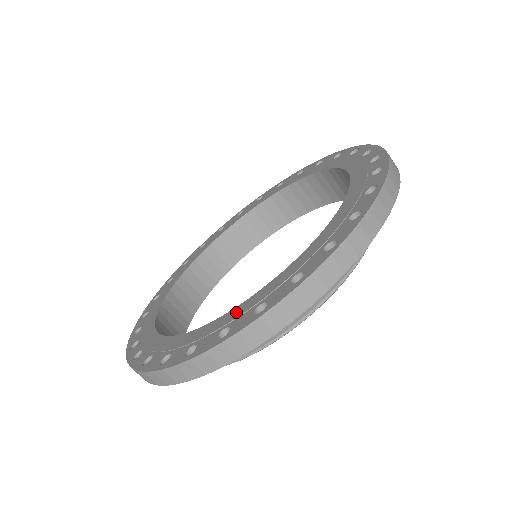
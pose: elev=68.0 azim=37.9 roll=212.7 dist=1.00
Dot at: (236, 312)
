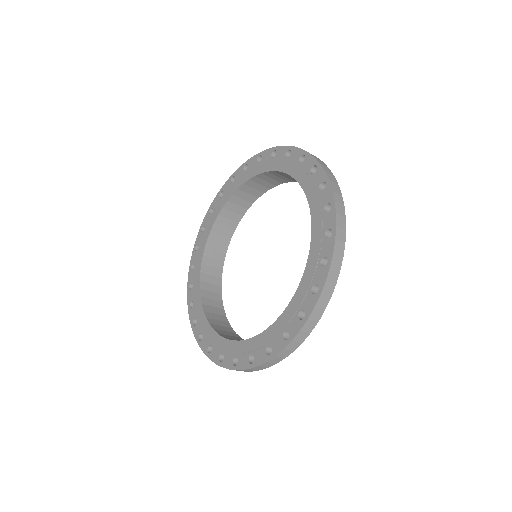
Dot at: (297, 299)
